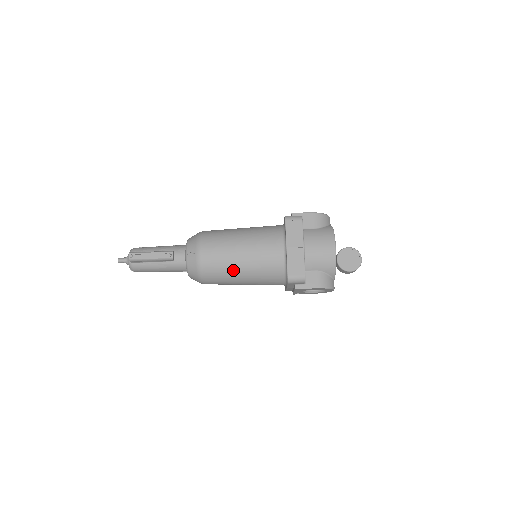
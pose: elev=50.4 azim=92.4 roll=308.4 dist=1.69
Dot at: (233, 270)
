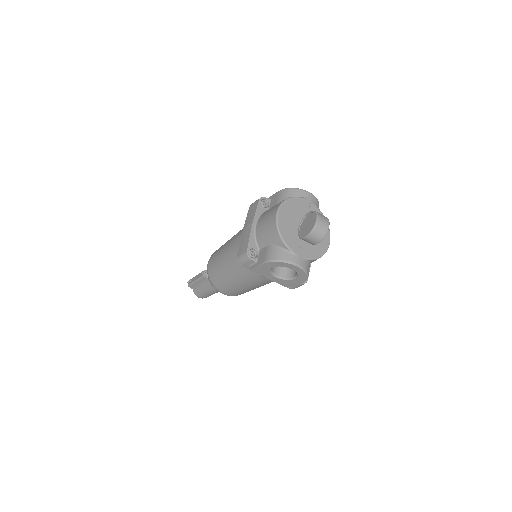
Dot at: (223, 270)
